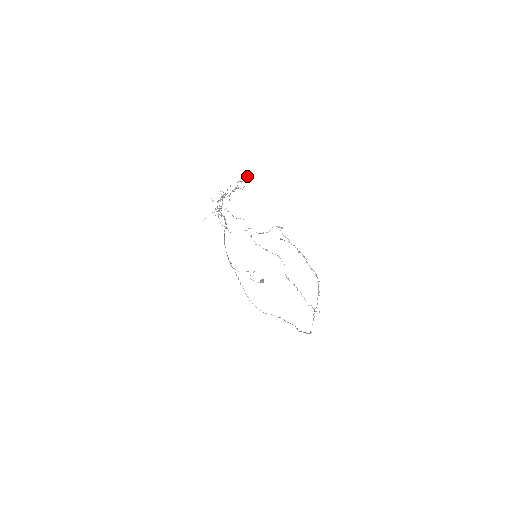
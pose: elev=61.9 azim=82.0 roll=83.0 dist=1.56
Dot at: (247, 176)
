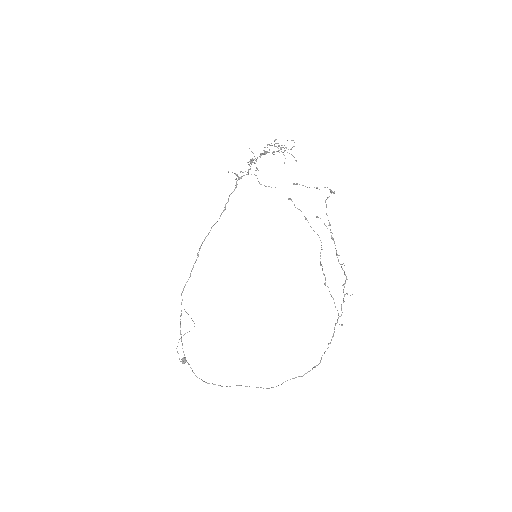
Dot at: (294, 142)
